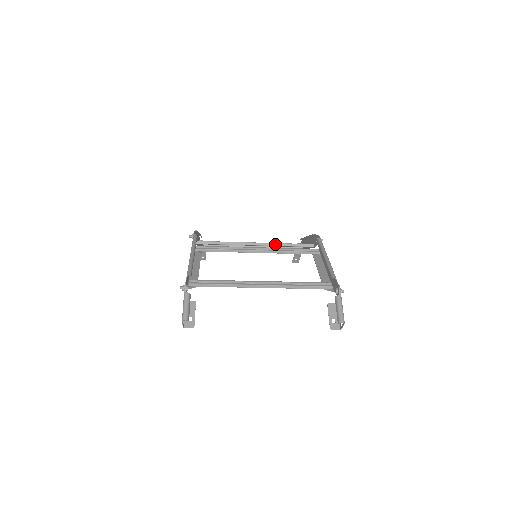
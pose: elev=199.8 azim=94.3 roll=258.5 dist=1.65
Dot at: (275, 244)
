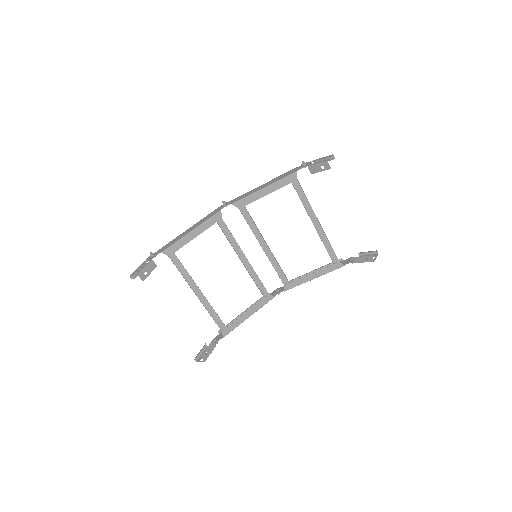
Dot at: (254, 271)
